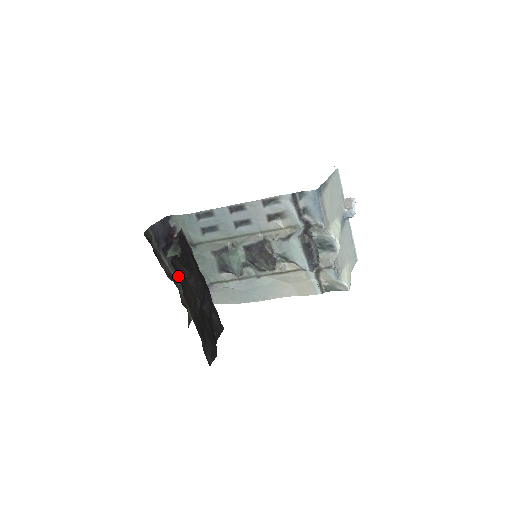
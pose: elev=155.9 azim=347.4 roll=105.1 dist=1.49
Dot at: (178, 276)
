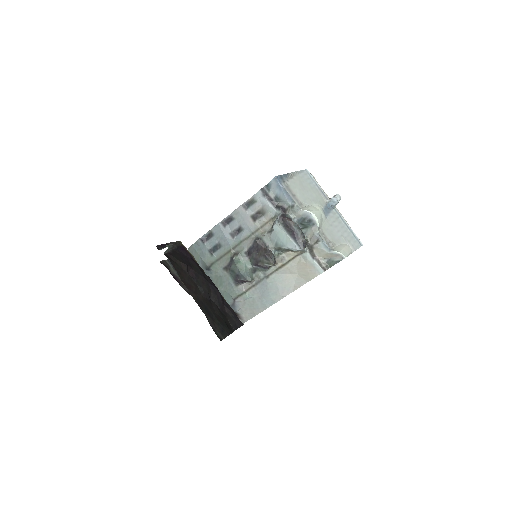
Dot at: (172, 264)
